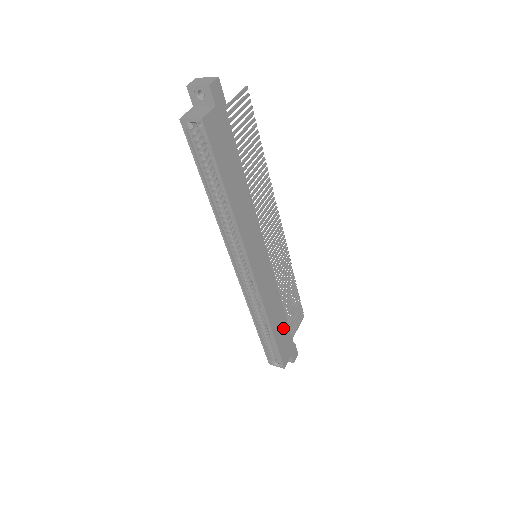
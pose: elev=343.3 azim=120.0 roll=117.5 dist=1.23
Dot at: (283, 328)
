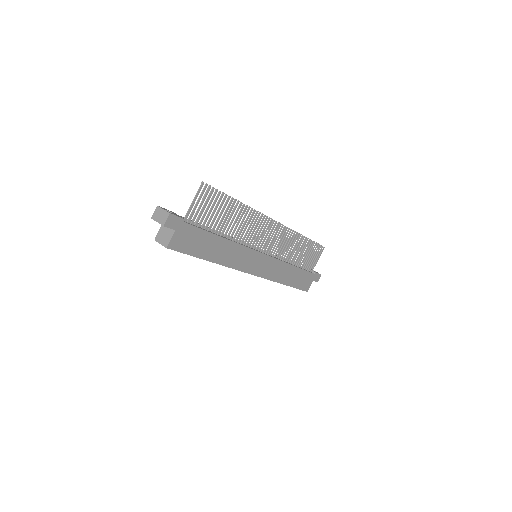
Dot at: (298, 275)
